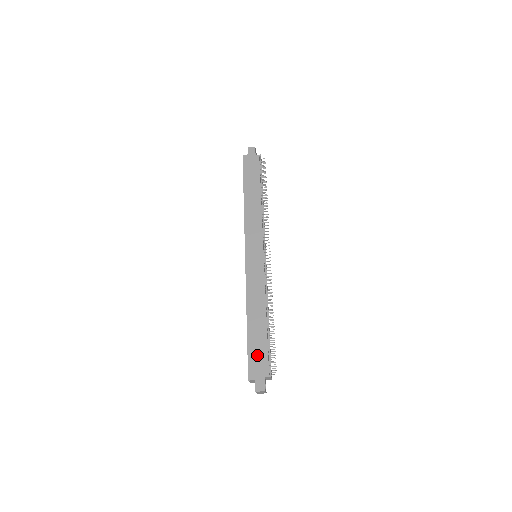
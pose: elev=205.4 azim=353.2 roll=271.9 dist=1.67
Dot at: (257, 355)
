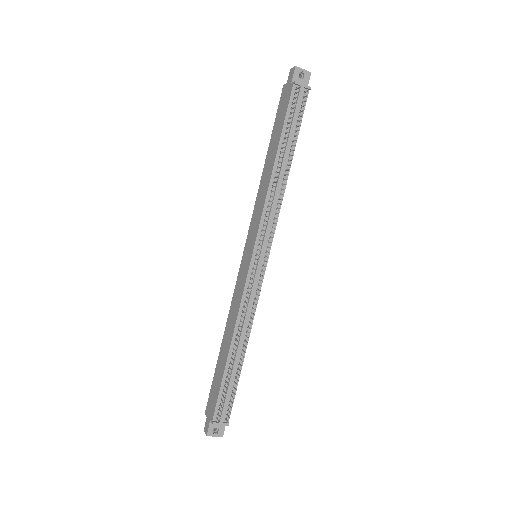
Dot at: (214, 390)
